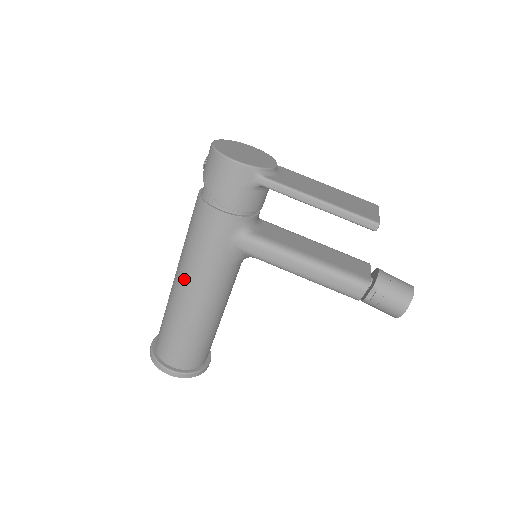
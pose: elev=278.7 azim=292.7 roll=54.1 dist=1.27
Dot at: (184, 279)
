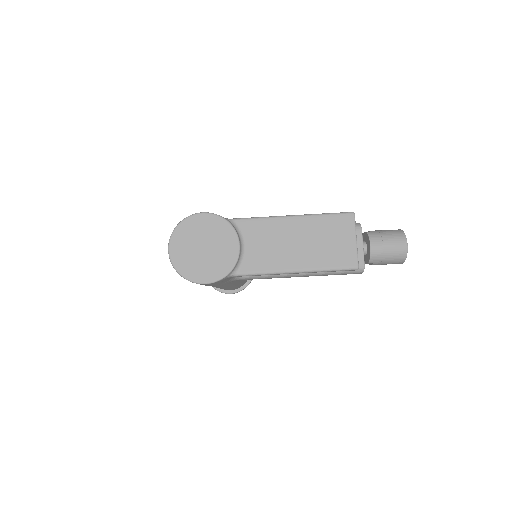
Dot at: occluded
